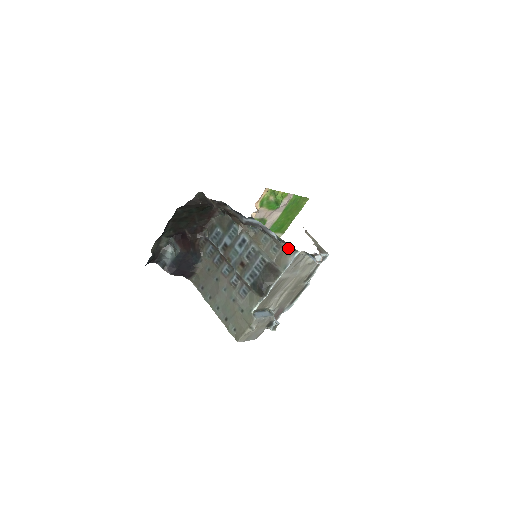
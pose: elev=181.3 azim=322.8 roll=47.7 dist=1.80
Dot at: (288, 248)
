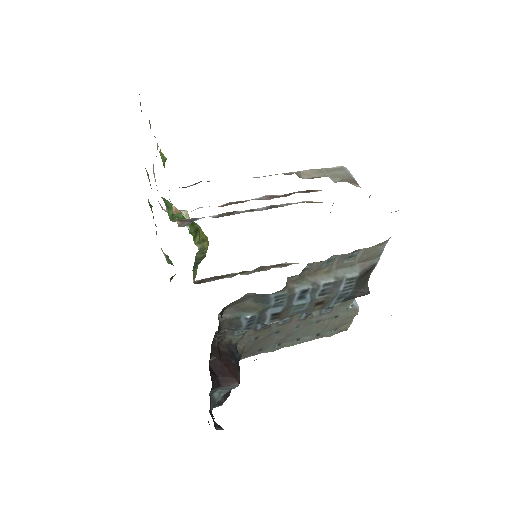
Dot at: (380, 244)
